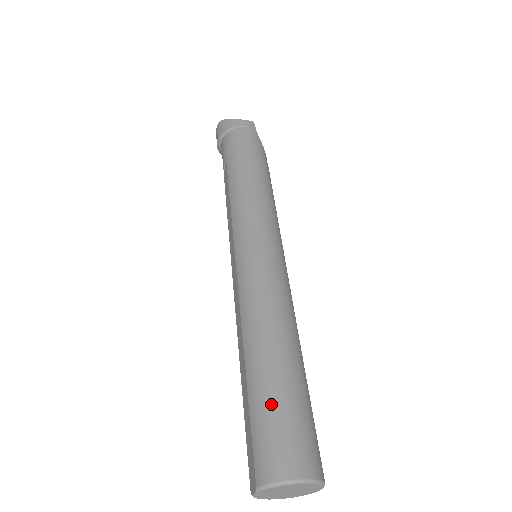
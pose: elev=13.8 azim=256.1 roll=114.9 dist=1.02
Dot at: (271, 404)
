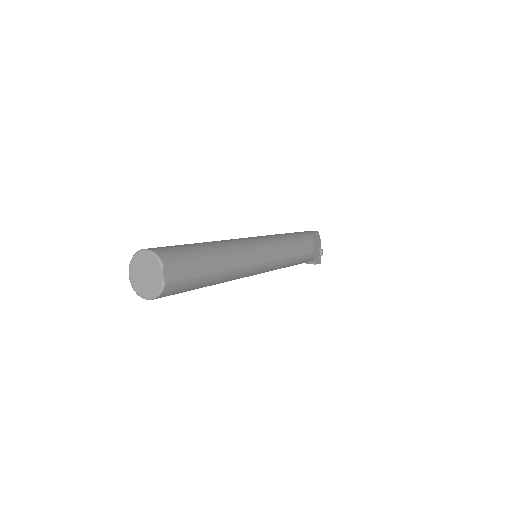
Dot at: occluded
